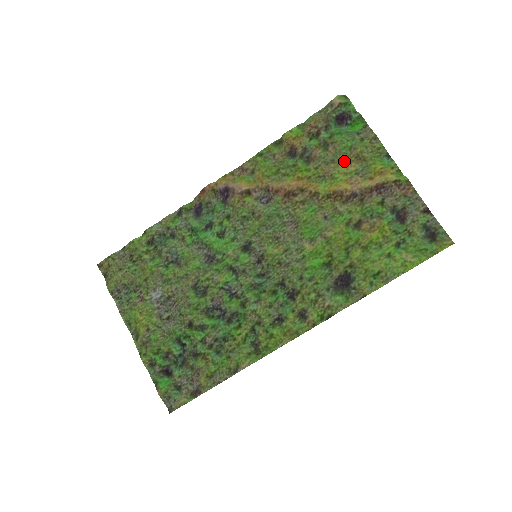
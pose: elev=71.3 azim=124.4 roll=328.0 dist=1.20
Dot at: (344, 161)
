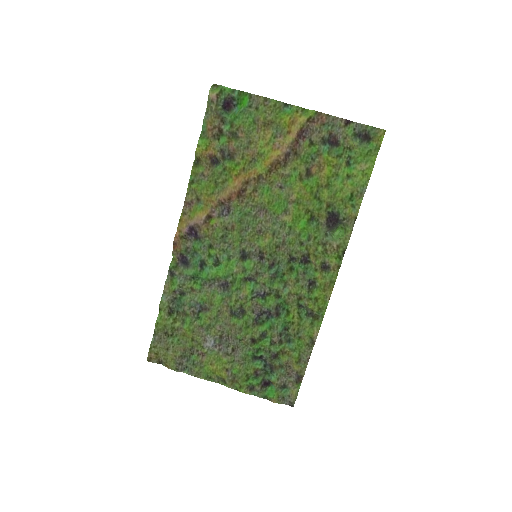
Dot at: (258, 136)
